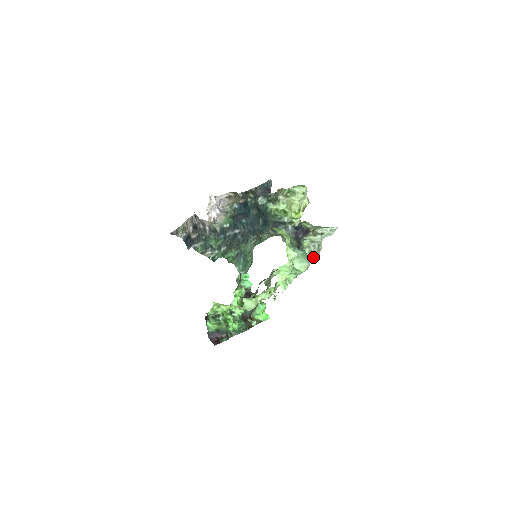
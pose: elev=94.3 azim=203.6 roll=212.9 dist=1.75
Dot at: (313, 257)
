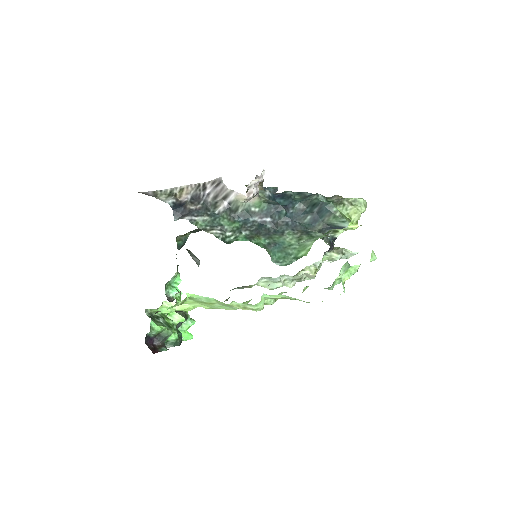
Dot at: (315, 275)
